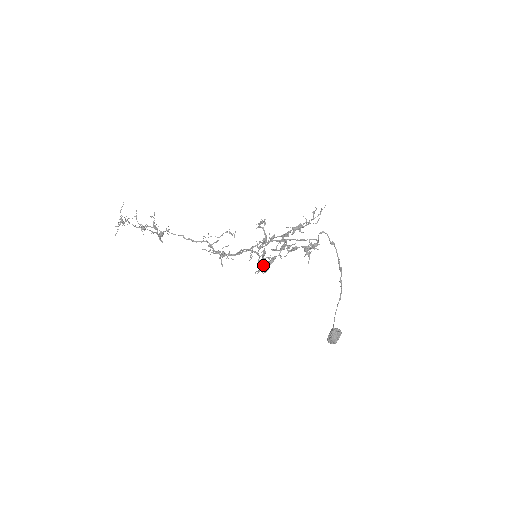
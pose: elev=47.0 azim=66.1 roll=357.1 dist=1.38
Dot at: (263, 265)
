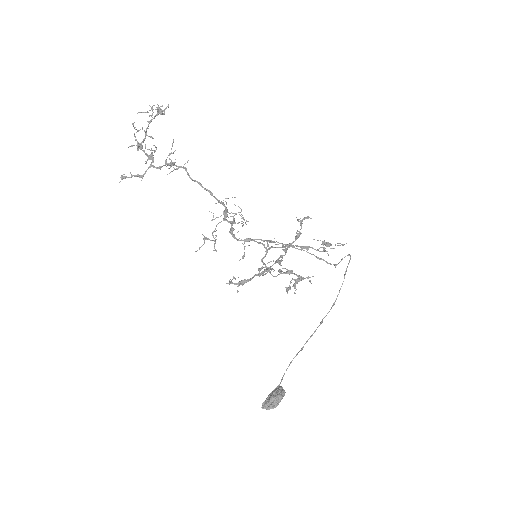
Dot at: (282, 258)
